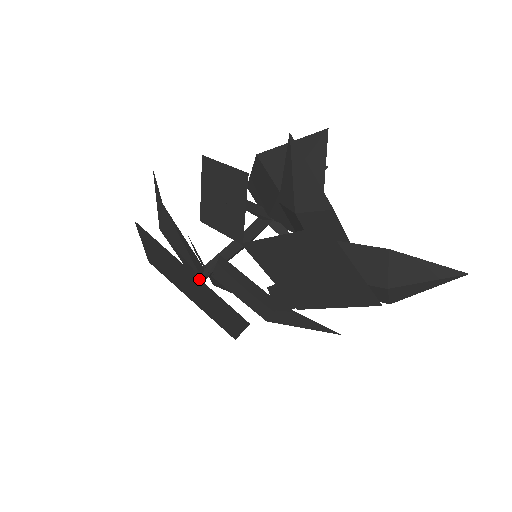
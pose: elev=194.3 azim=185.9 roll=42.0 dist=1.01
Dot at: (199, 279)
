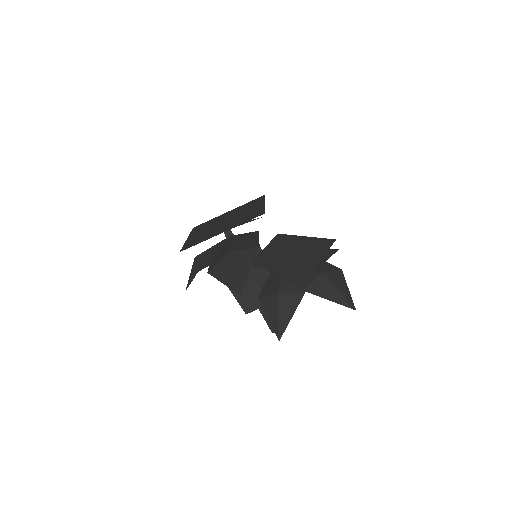
Dot at: (263, 205)
